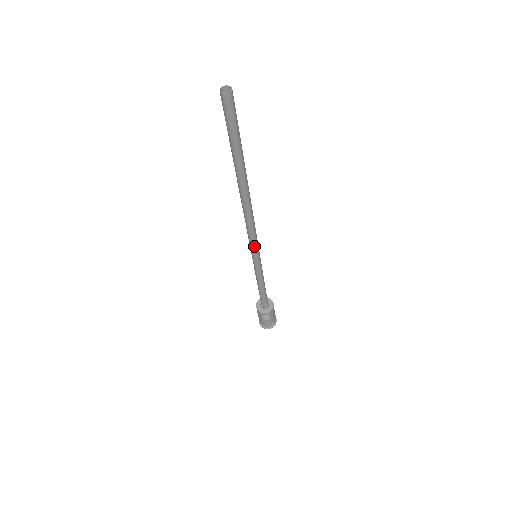
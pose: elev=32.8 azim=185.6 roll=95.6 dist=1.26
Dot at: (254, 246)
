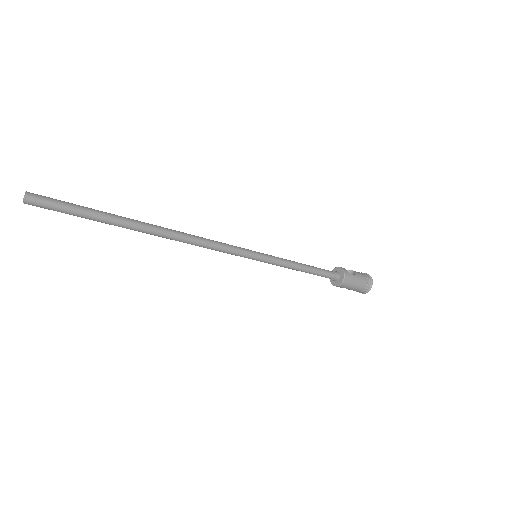
Dot at: (234, 254)
